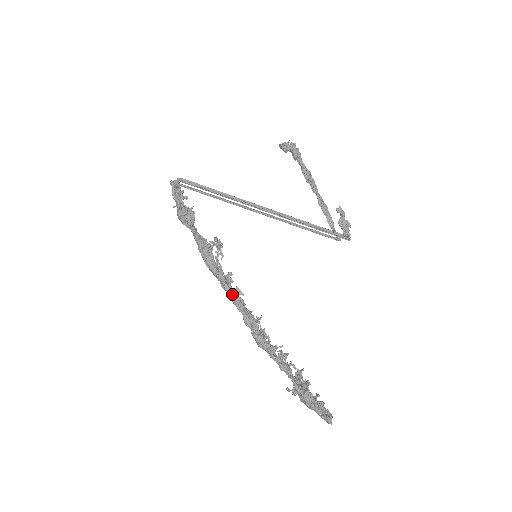
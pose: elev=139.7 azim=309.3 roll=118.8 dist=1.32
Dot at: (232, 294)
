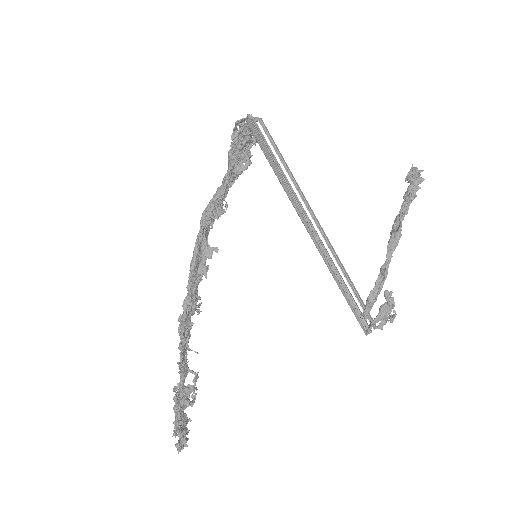
Dot at: (191, 268)
